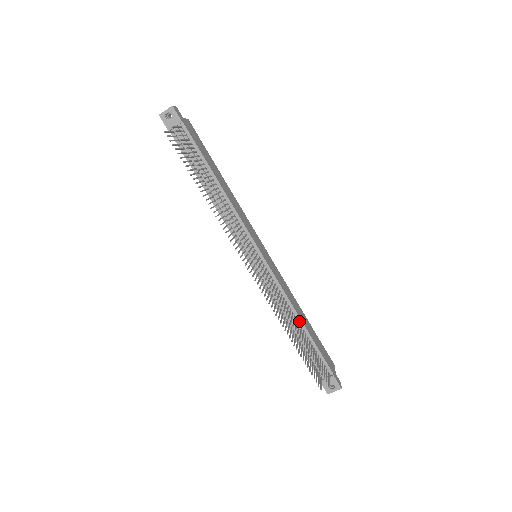
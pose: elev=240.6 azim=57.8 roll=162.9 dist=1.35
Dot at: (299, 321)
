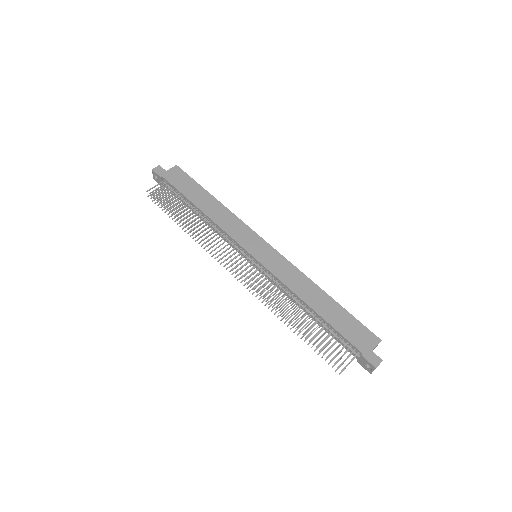
Dot at: (308, 307)
